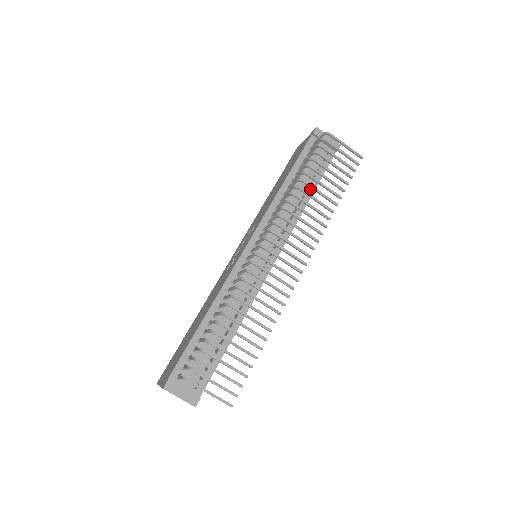
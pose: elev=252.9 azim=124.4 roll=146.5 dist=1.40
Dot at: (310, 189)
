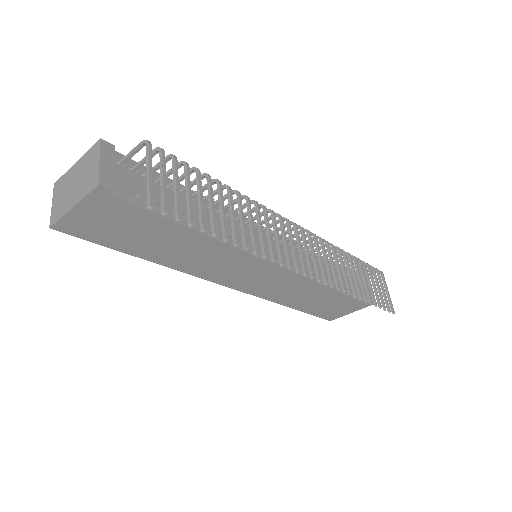
Dot at: (335, 286)
